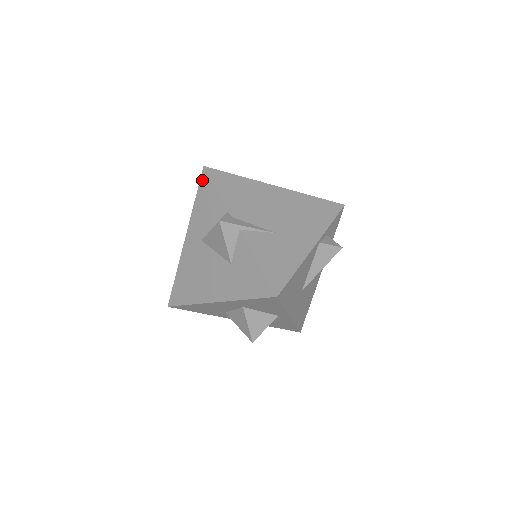
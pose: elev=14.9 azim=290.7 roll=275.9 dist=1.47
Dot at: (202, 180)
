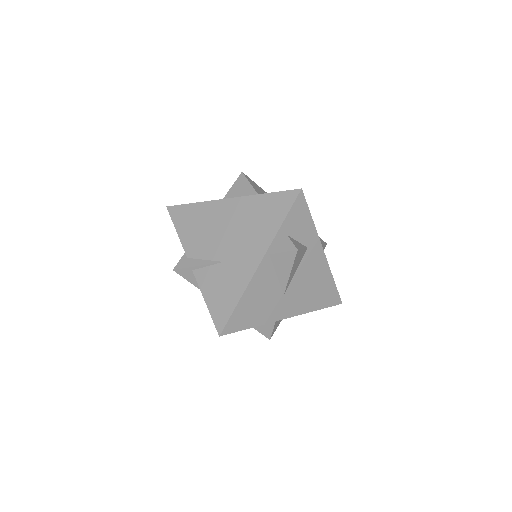
Dot at: occluded
